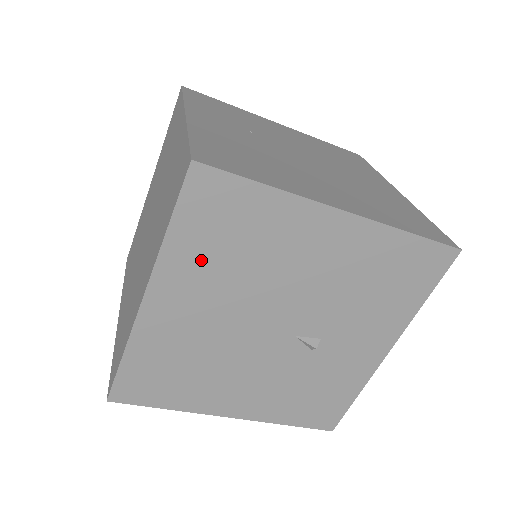
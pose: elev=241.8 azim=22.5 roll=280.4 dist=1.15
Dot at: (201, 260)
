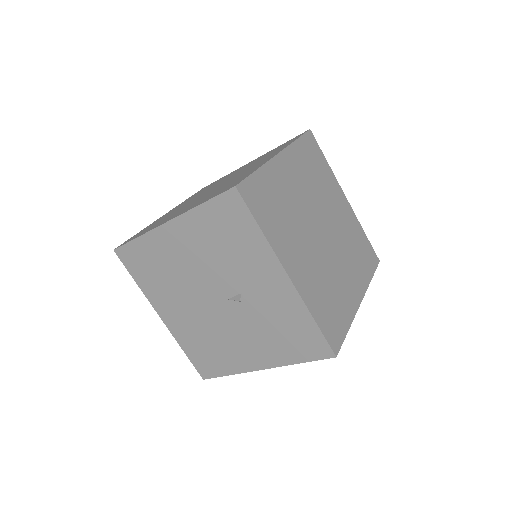
Dot at: (156, 287)
